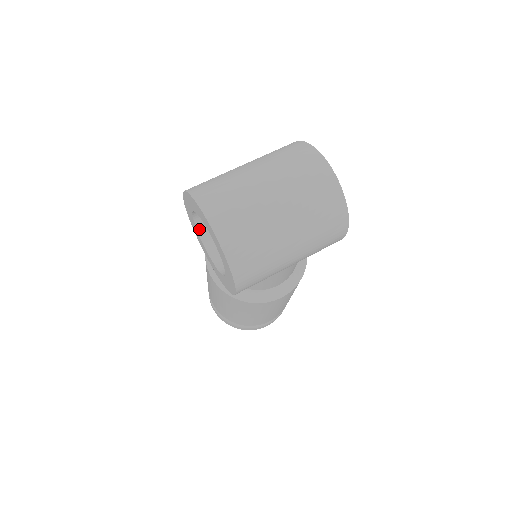
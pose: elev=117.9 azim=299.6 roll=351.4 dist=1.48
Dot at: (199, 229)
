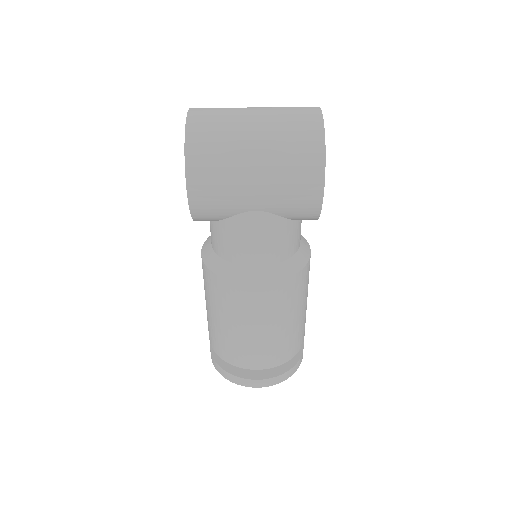
Dot at: occluded
